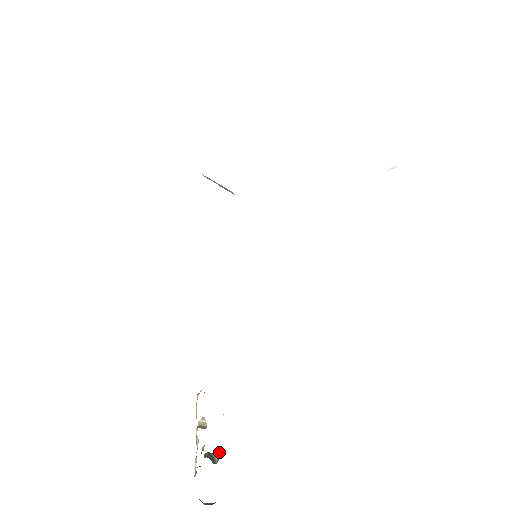
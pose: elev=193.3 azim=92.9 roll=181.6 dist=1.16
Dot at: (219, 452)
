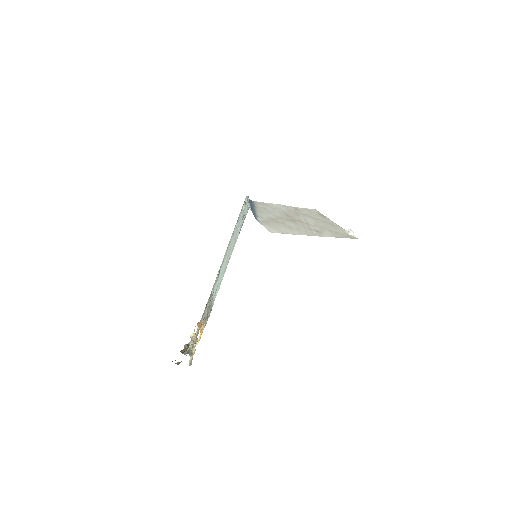
Dot at: (191, 342)
